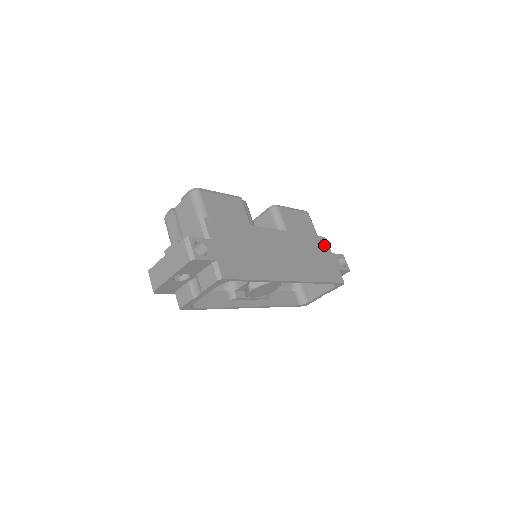
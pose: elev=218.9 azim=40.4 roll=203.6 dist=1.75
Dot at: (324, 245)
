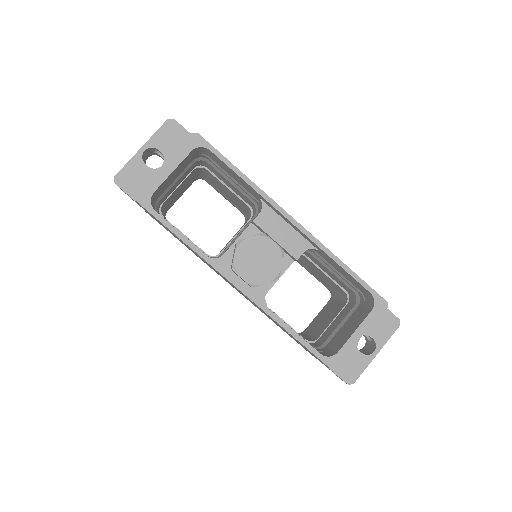
Dot at: occluded
